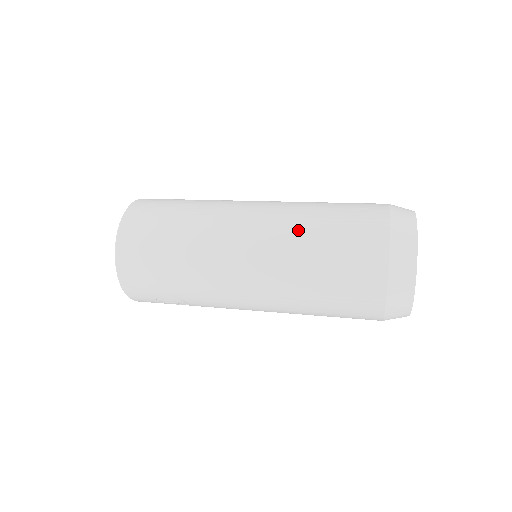
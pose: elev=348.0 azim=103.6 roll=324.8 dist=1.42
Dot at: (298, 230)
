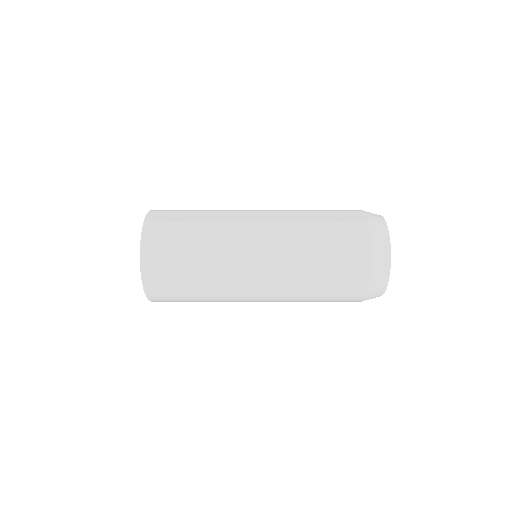
Dot at: (300, 280)
